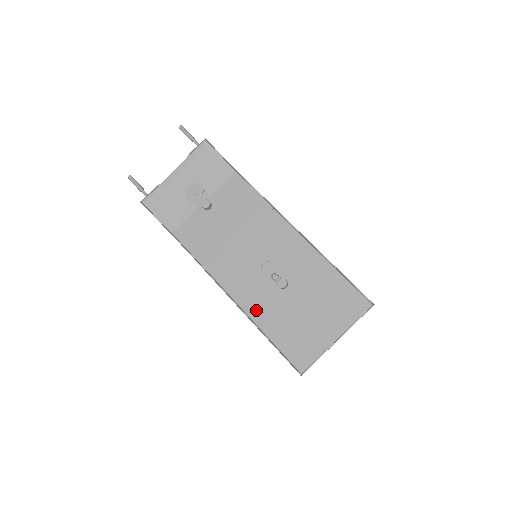
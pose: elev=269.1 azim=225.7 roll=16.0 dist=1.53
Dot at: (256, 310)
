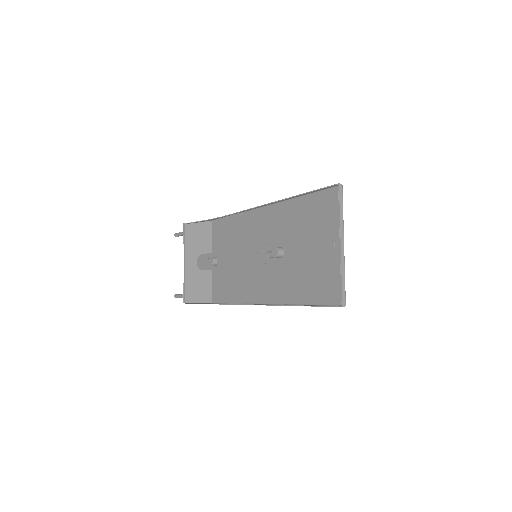
Dot at: (280, 293)
